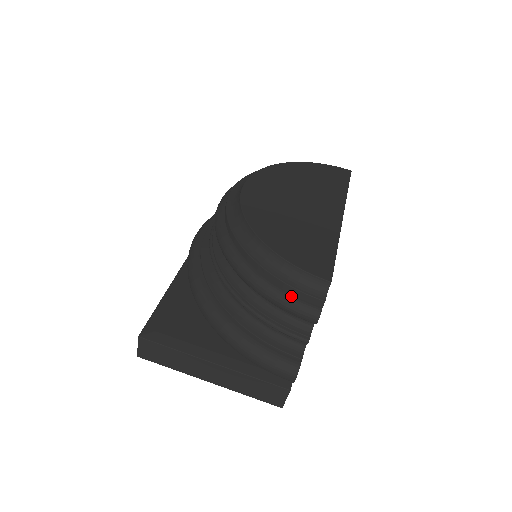
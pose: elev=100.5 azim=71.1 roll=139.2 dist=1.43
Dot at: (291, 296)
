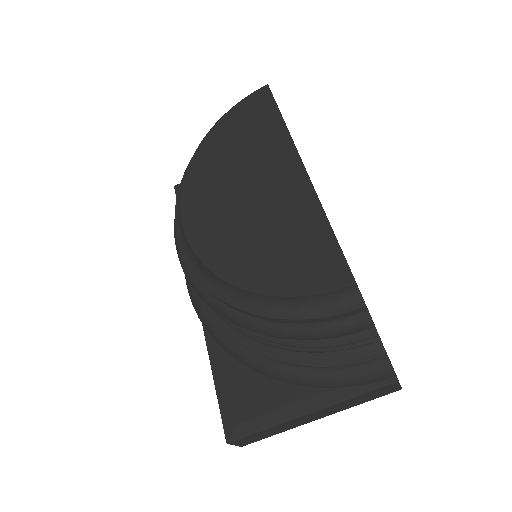
Dot at: (328, 324)
